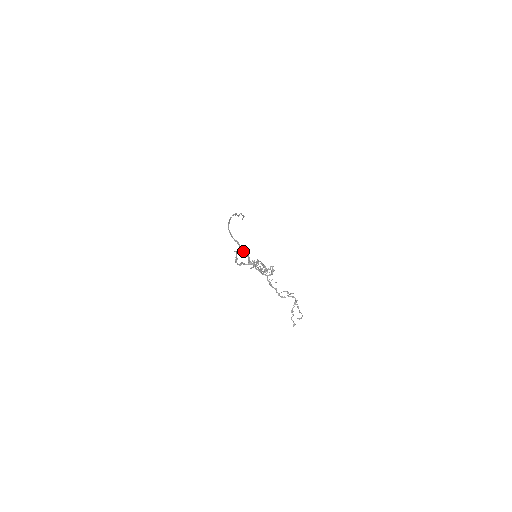
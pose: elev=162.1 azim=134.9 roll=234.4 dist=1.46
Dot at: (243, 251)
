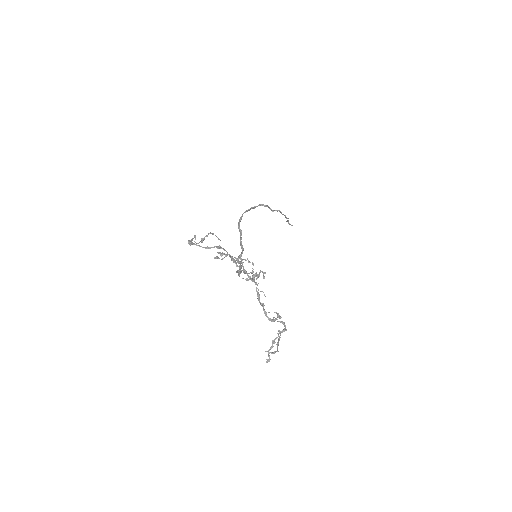
Dot at: (241, 244)
